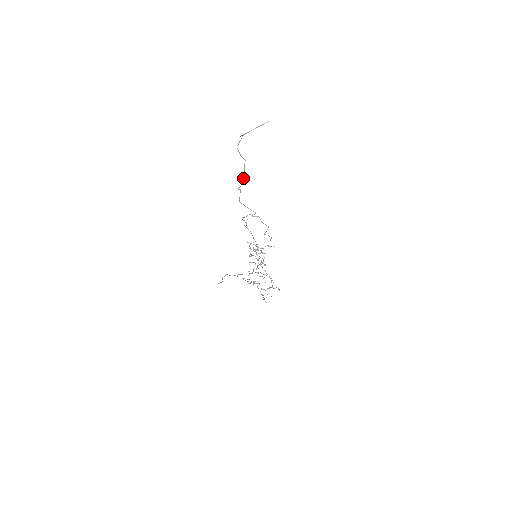
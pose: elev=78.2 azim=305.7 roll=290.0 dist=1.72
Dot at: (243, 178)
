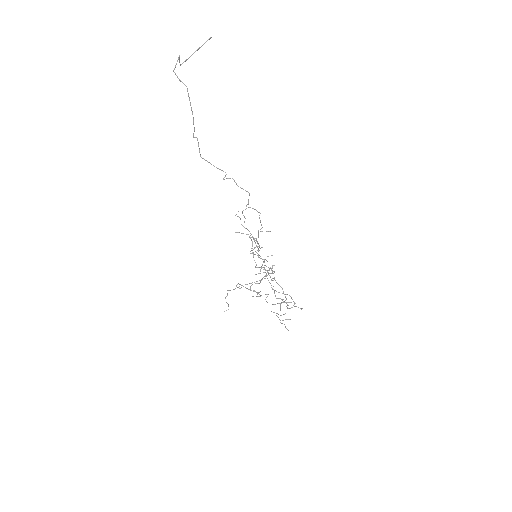
Dot at: occluded
